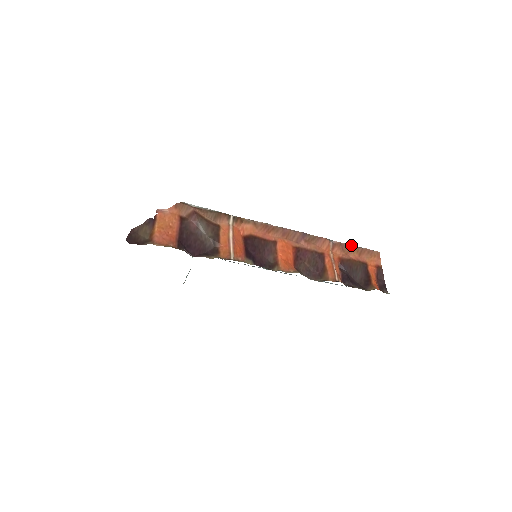
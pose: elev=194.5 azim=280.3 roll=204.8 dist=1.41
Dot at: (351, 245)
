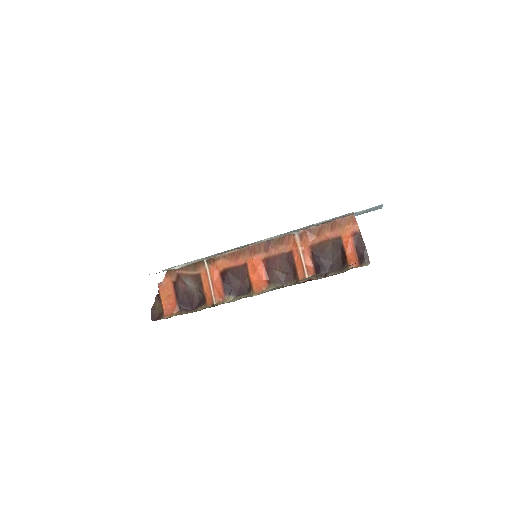
Dot at: (319, 225)
